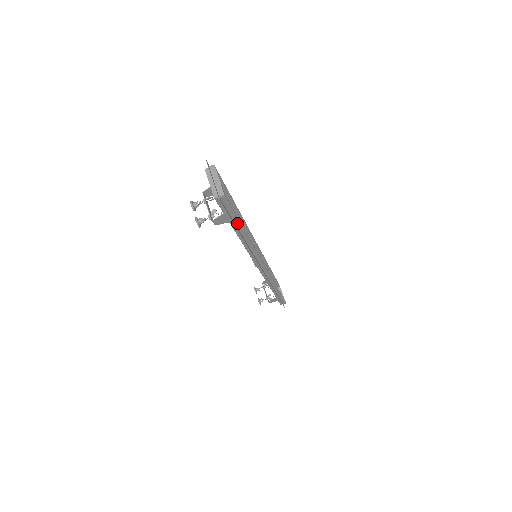
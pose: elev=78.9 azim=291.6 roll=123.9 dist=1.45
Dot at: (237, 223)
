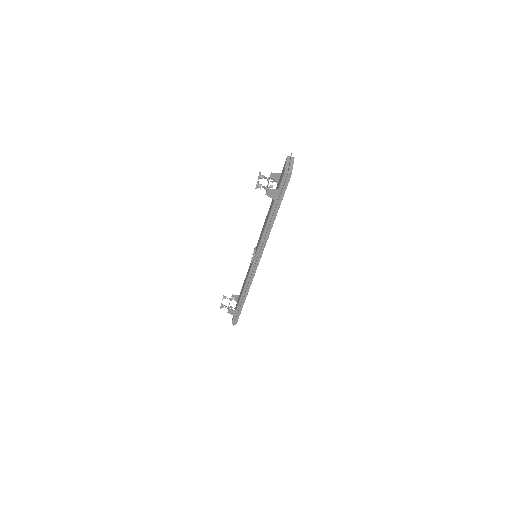
Dot at: (278, 205)
